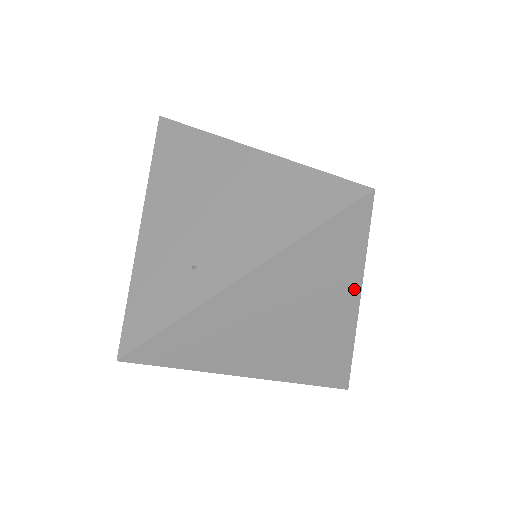
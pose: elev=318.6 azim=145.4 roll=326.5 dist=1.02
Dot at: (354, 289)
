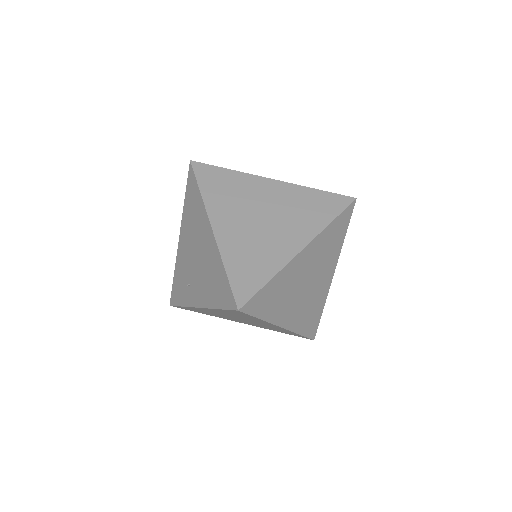
Dot at: (270, 324)
